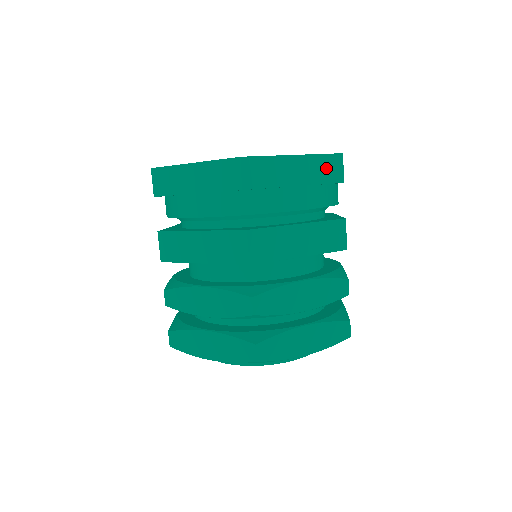
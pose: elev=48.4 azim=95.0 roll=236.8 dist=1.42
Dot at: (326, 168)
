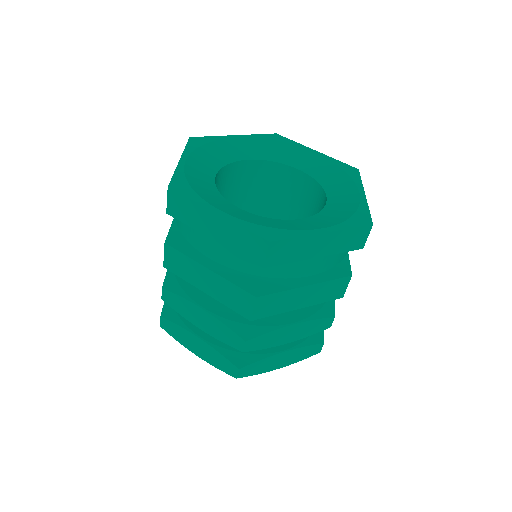
Dot at: (351, 239)
